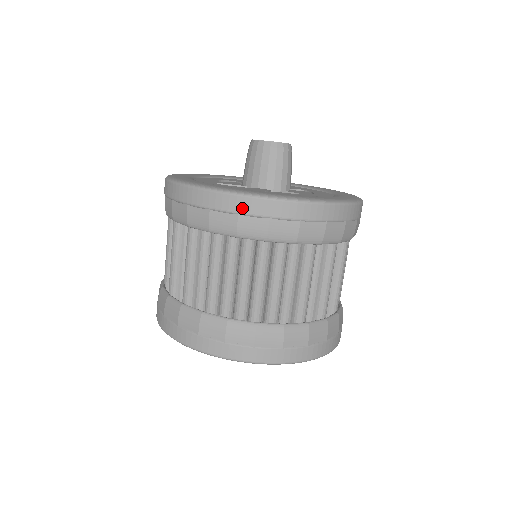
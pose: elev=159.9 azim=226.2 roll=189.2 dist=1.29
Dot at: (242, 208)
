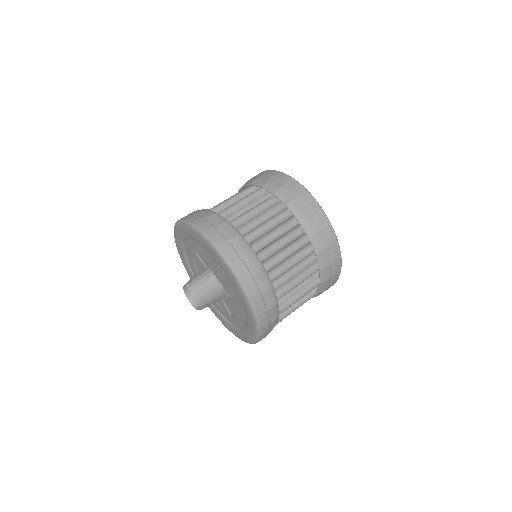
Dot at: occluded
